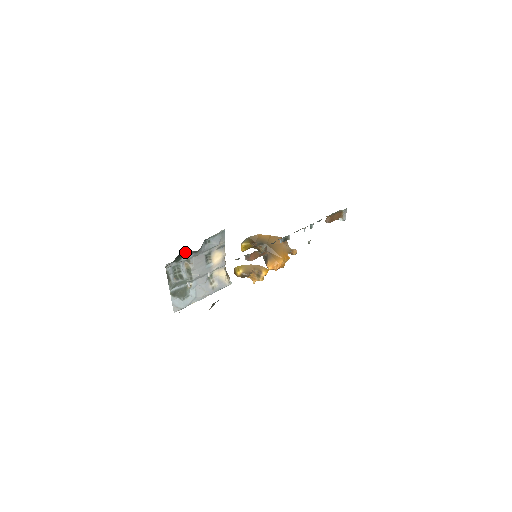
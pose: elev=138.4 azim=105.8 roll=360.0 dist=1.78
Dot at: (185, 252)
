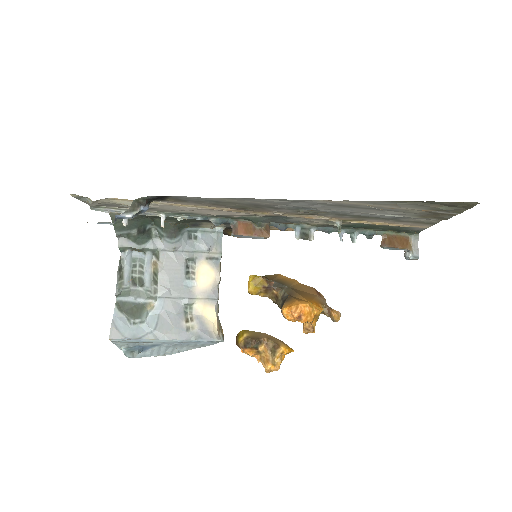
Dot at: (155, 235)
